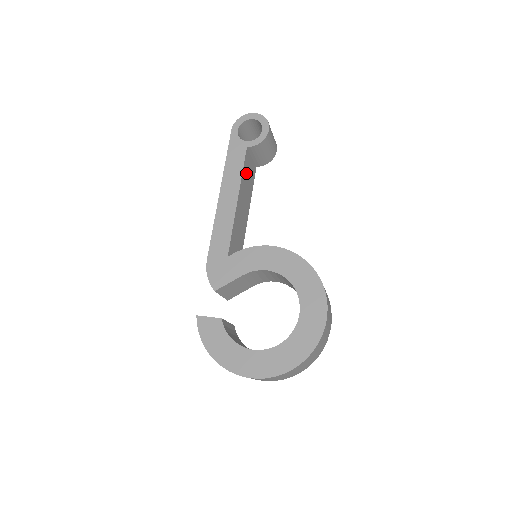
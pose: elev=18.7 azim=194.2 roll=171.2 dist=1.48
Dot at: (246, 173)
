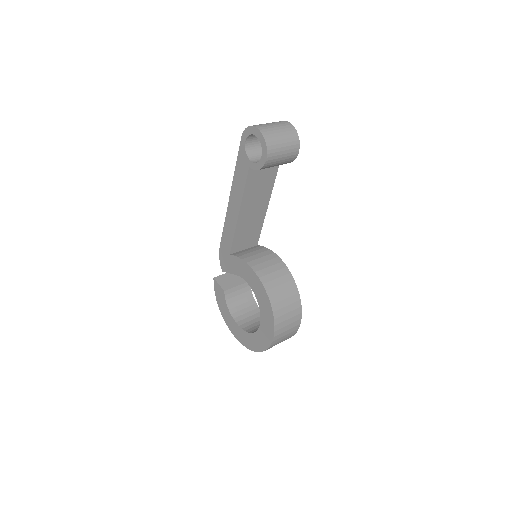
Dot at: (254, 184)
